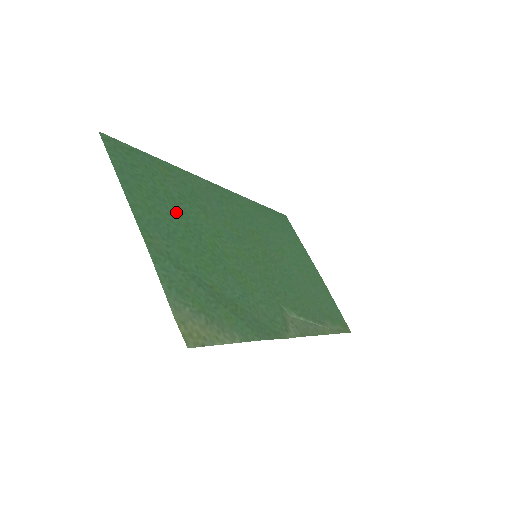
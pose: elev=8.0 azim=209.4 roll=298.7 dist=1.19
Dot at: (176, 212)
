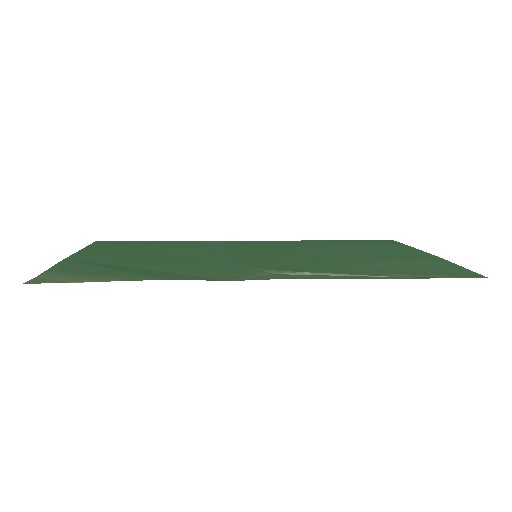
Dot at: (139, 252)
